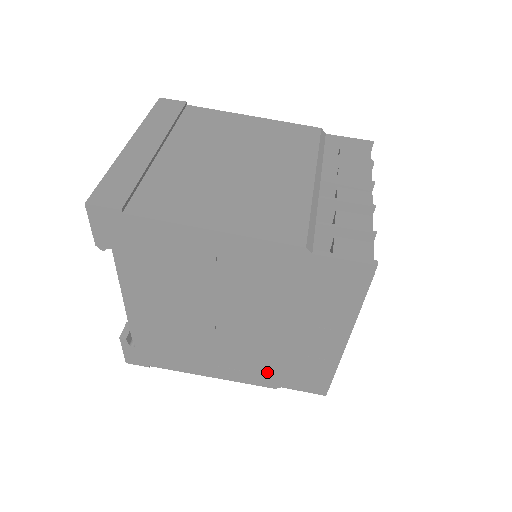
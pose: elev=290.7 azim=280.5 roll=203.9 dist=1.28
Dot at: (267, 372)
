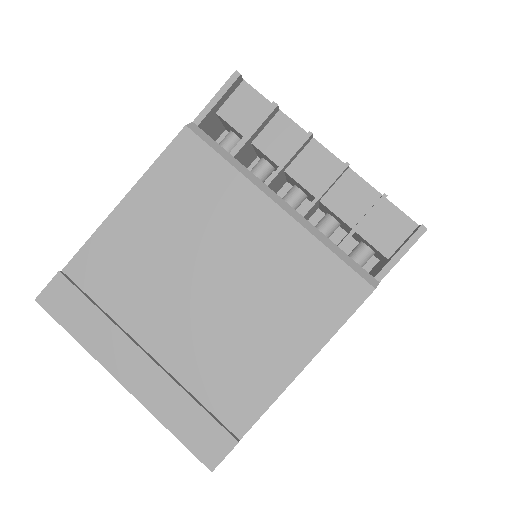
Dot at: occluded
